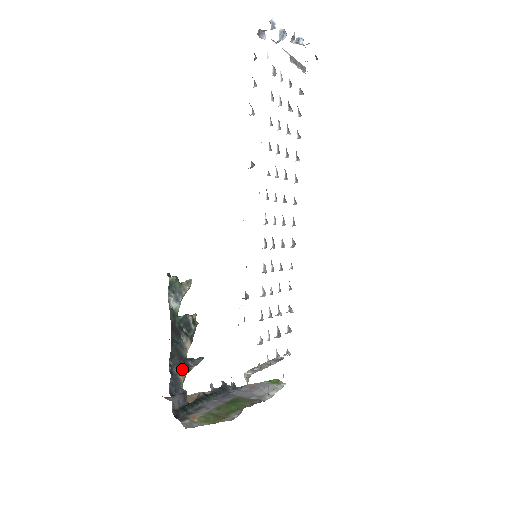
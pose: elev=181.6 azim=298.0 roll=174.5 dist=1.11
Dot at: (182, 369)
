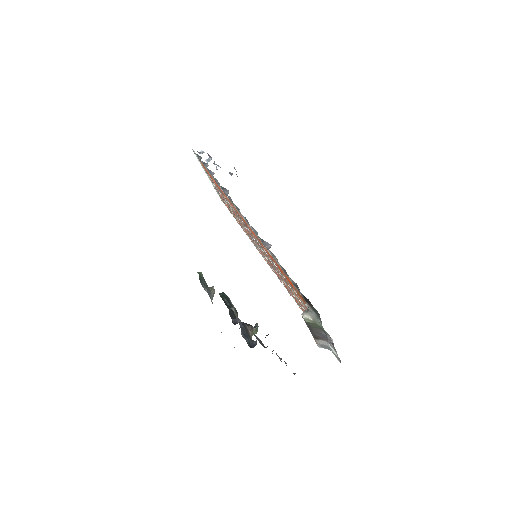
Dot at: (246, 324)
